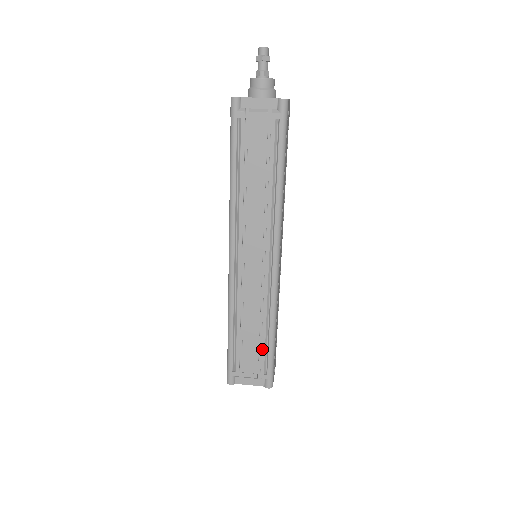
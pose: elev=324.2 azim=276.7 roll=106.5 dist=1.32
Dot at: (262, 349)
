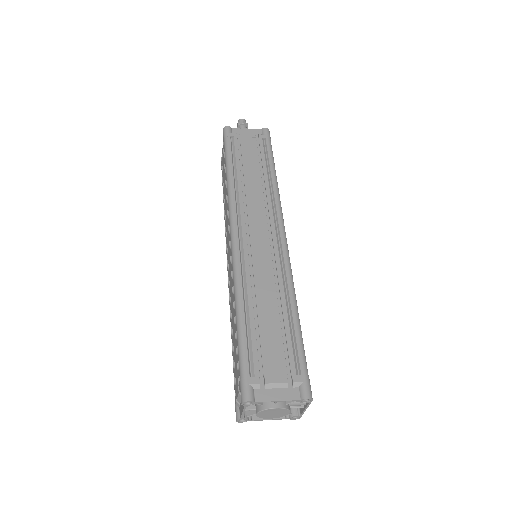
Dot at: (287, 336)
